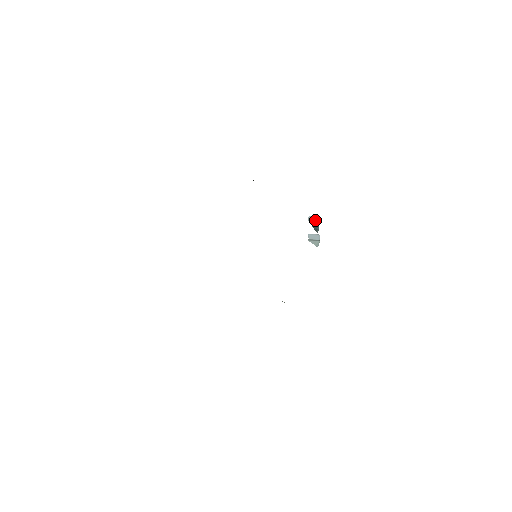
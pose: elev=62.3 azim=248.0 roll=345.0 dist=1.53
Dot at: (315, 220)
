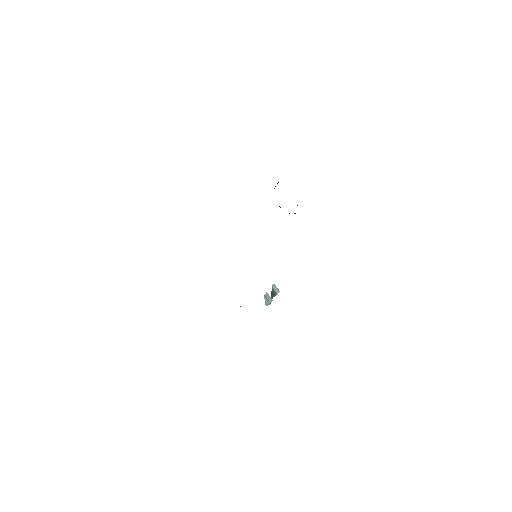
Dot at: (276, 290)
